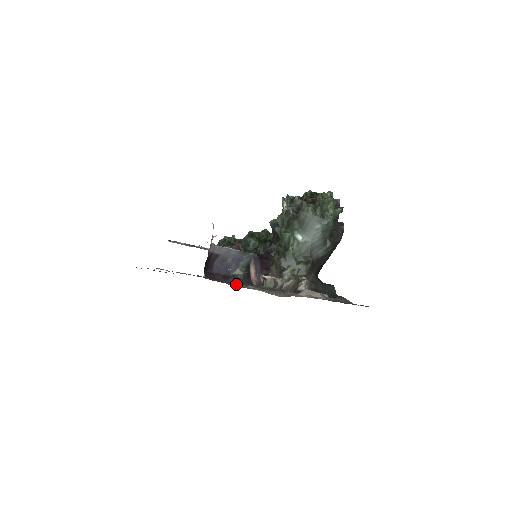
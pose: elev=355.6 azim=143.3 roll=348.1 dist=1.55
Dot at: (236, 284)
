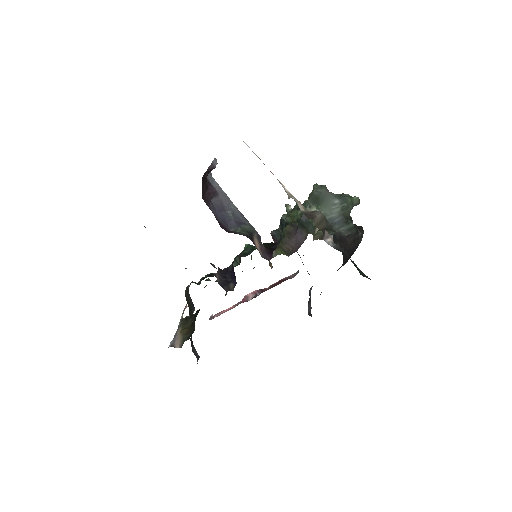
Dot at: occluded
